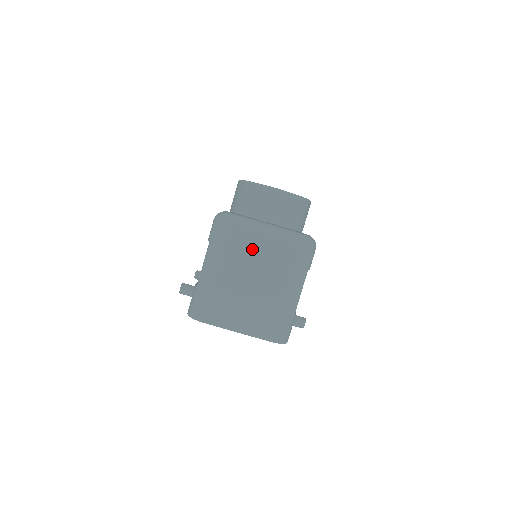
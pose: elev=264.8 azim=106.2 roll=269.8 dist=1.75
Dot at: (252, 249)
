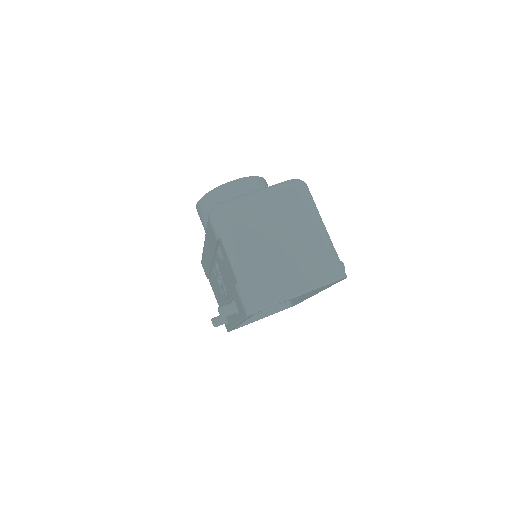
Dot at: (261, 216)
